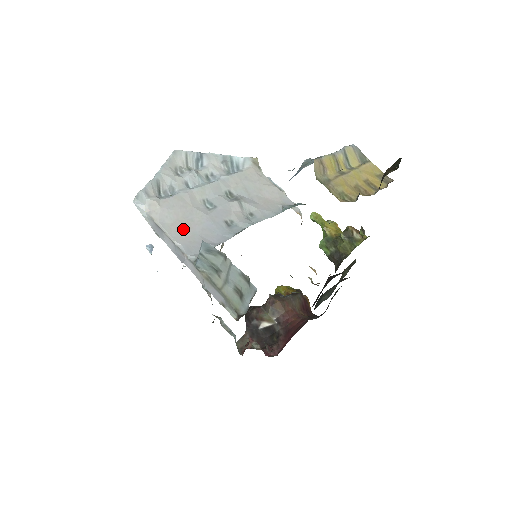
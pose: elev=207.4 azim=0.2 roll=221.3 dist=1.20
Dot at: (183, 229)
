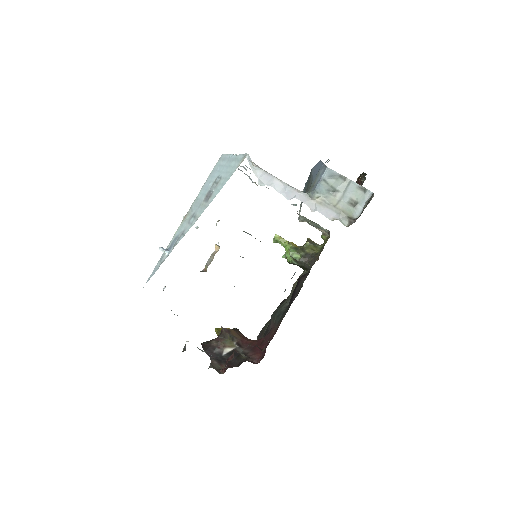
Dot at: occluded
